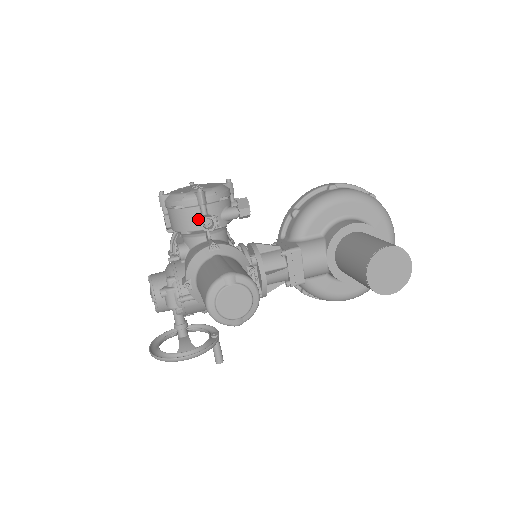
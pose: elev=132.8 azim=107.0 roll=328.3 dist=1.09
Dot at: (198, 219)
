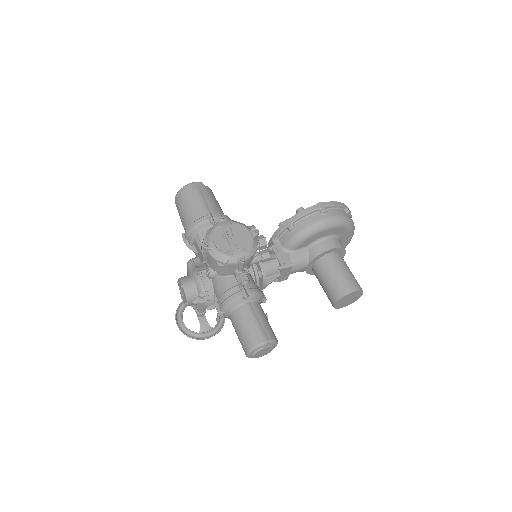
Dot at: (234, 271)
